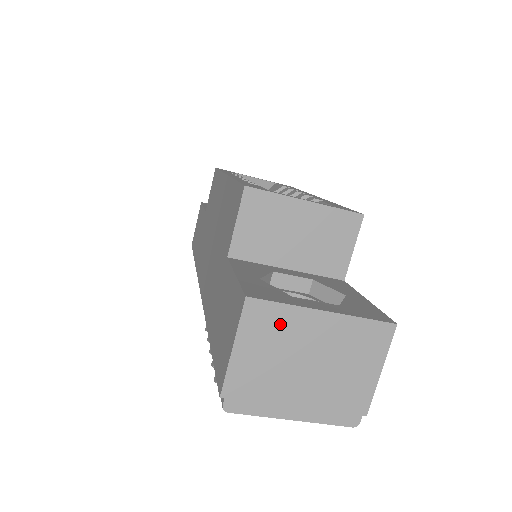
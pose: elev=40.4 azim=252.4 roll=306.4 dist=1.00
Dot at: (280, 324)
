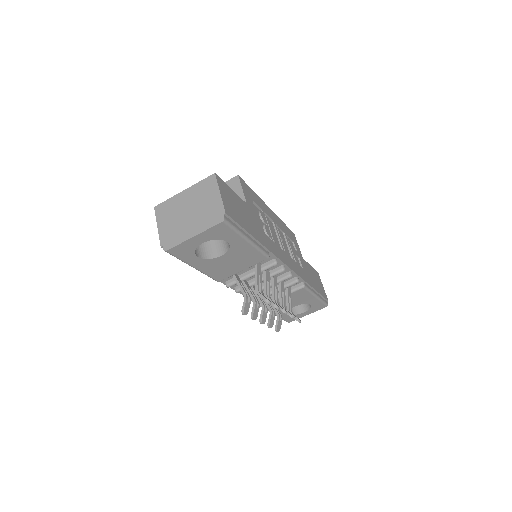
Dot at: (170, 207)
